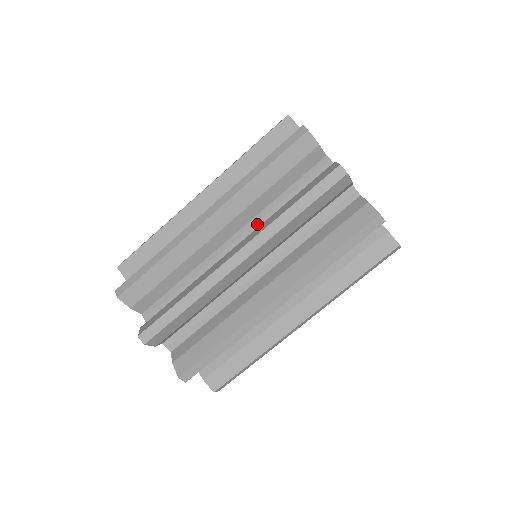
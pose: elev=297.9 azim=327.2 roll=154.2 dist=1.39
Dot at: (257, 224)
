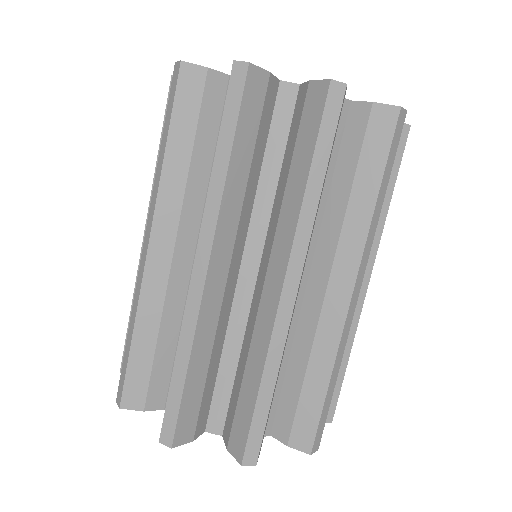
Dot at: occluded
